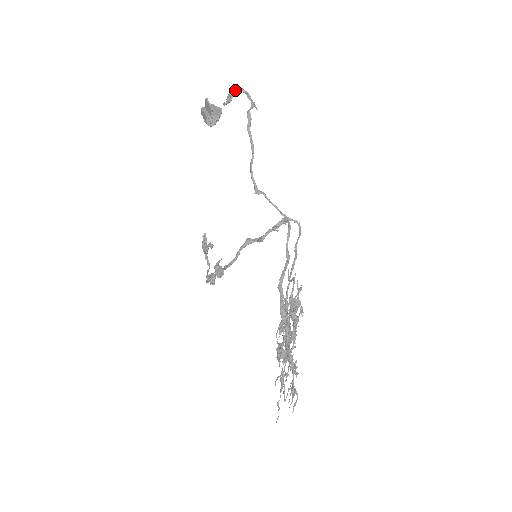
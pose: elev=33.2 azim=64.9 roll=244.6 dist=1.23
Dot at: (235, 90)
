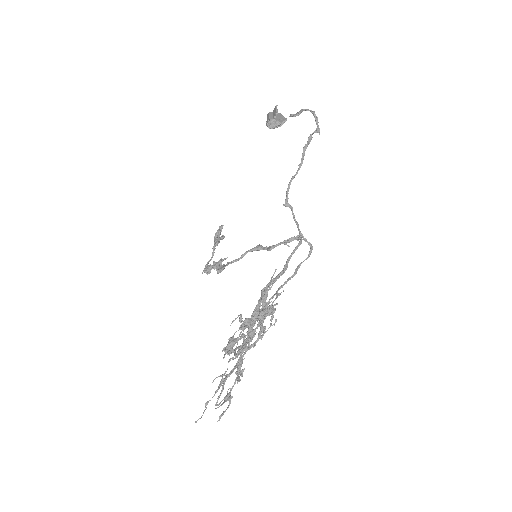
Dot at: (306, 110)
